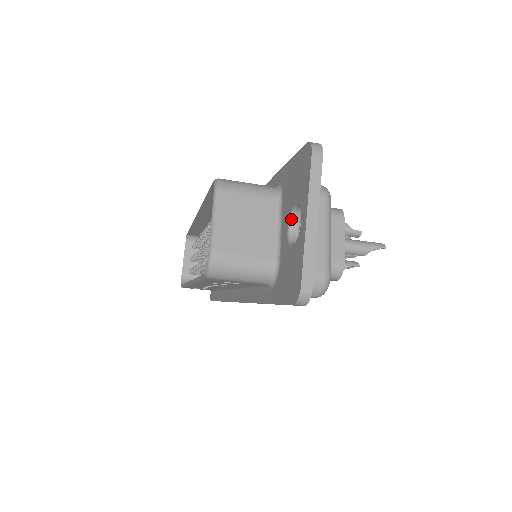
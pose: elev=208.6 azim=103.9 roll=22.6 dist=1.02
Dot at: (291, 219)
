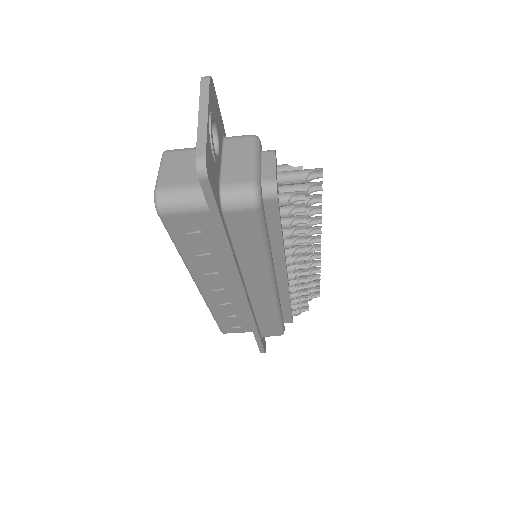
Dot at: occluded
